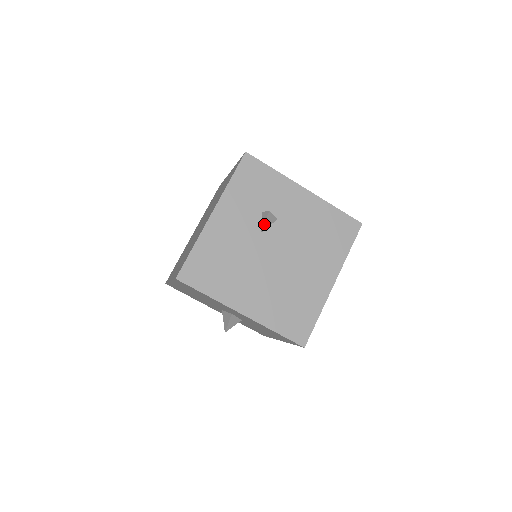
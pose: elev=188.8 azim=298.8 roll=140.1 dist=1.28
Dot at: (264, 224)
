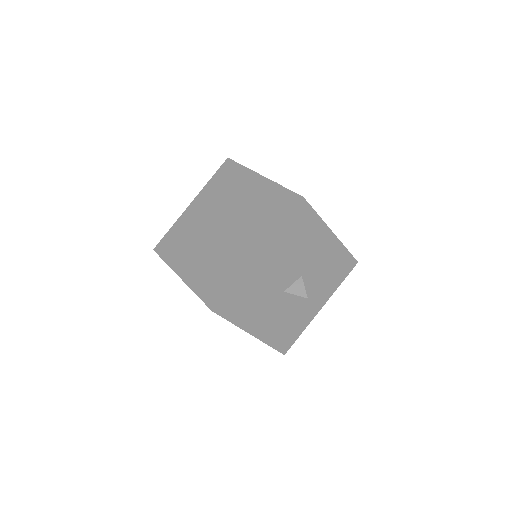
Dot at: occluded
